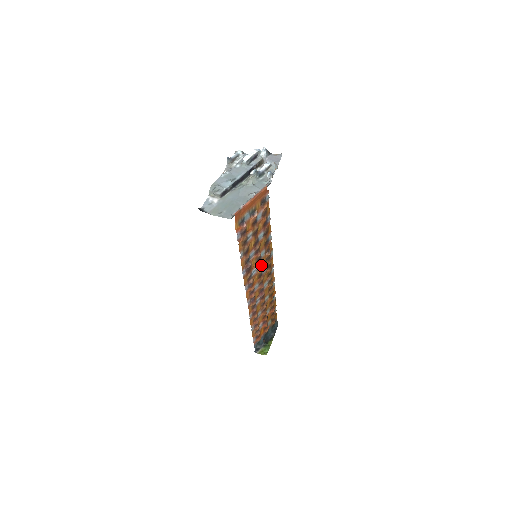
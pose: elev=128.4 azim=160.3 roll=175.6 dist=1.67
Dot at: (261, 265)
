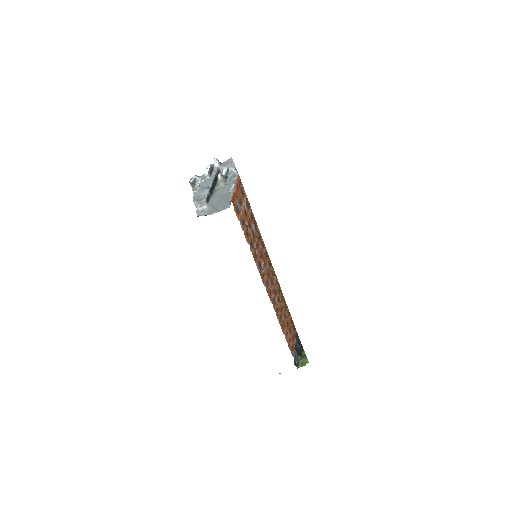
Dot at: occluded
